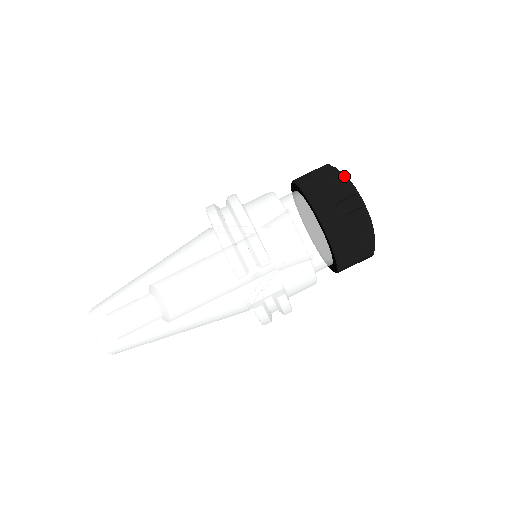
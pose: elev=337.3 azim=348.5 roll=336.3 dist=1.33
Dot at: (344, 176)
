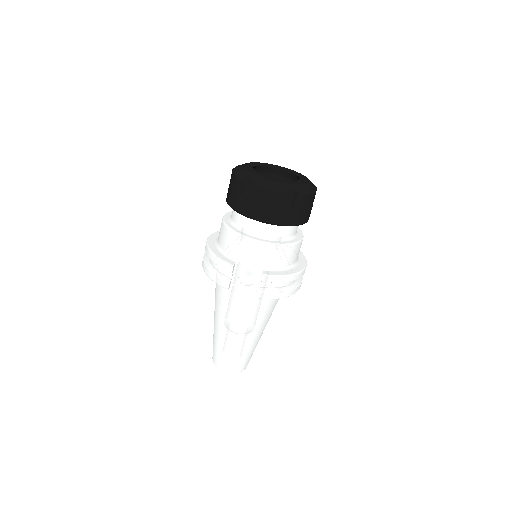
Dot at: (236, 172)
